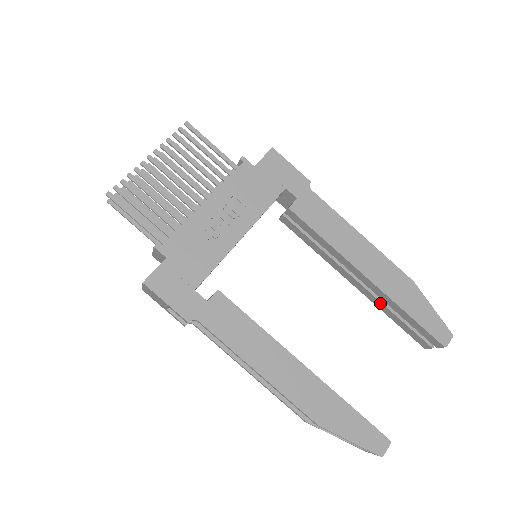
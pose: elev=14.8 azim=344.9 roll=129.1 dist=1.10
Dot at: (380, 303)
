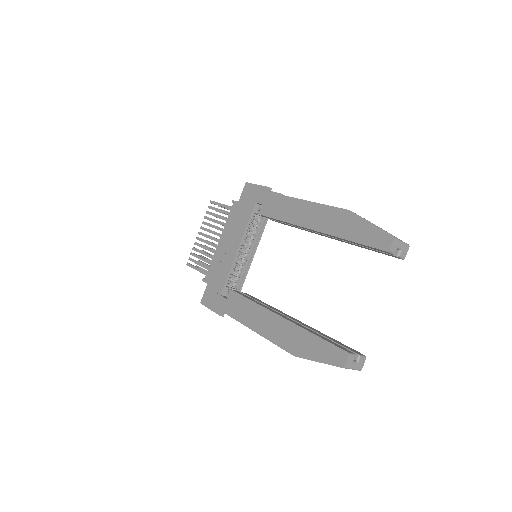
Dot at: occluded
